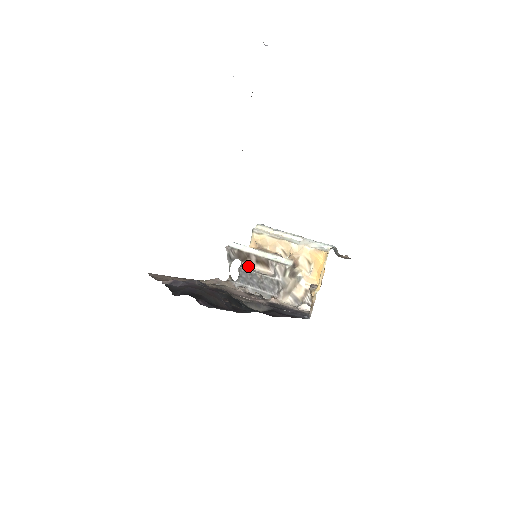
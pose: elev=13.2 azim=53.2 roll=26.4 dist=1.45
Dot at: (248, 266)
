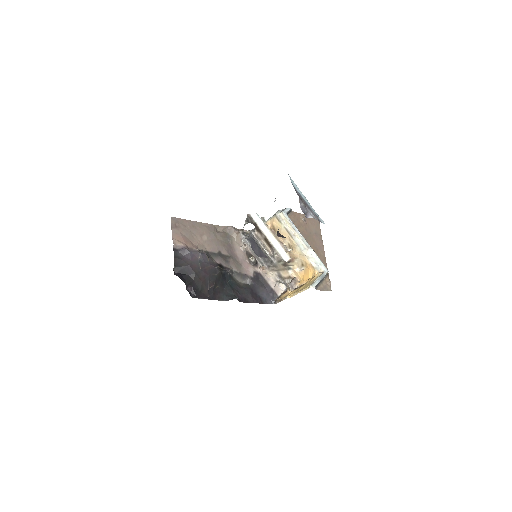
Dot at: (258, 235)
